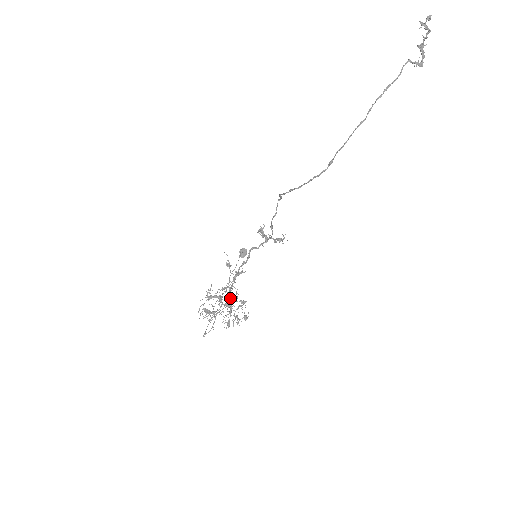
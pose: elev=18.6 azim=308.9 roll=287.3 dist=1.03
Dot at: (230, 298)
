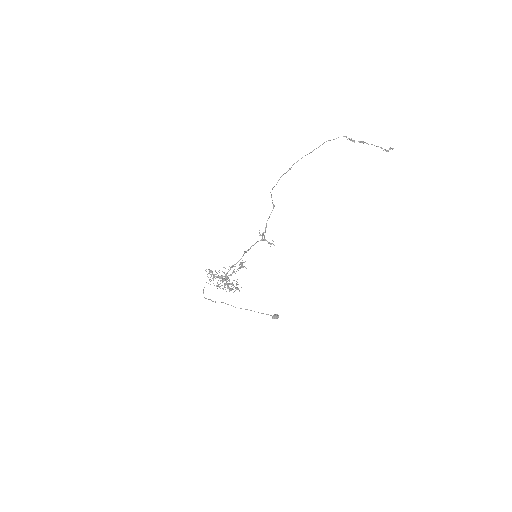
Dot at: occluded
